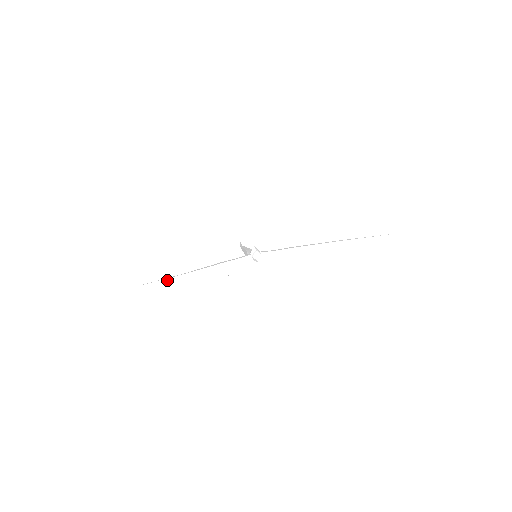
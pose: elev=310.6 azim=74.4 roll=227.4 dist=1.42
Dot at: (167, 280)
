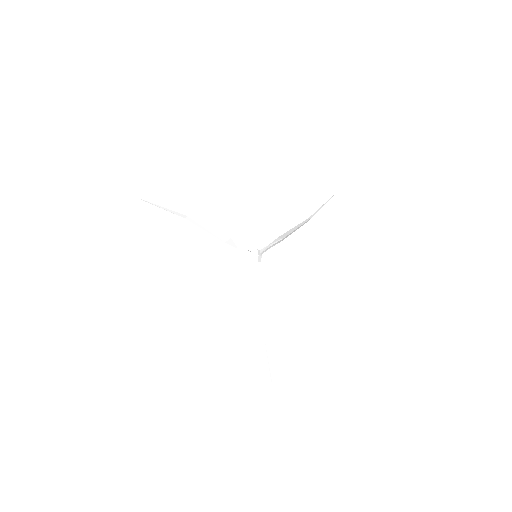
Dot at: (172, 211)
